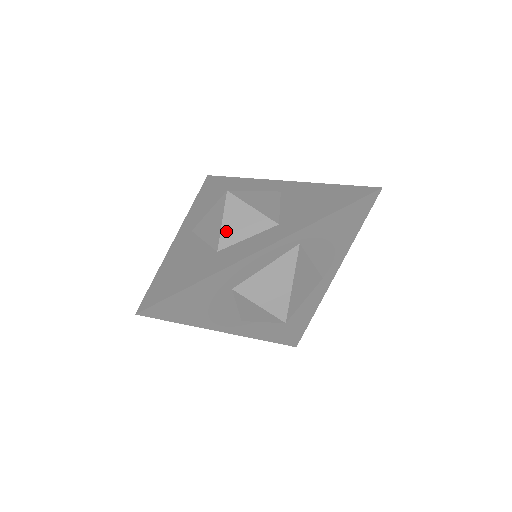
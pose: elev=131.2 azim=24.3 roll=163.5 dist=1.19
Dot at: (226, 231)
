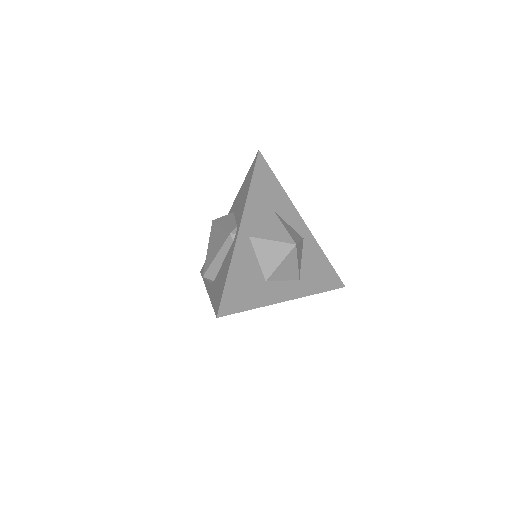
Dot at: (278, 271)
